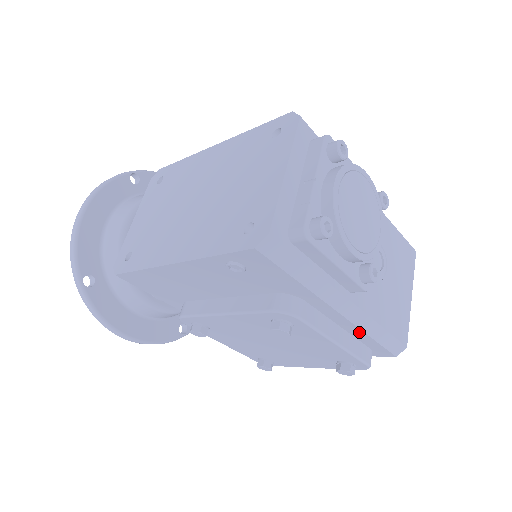
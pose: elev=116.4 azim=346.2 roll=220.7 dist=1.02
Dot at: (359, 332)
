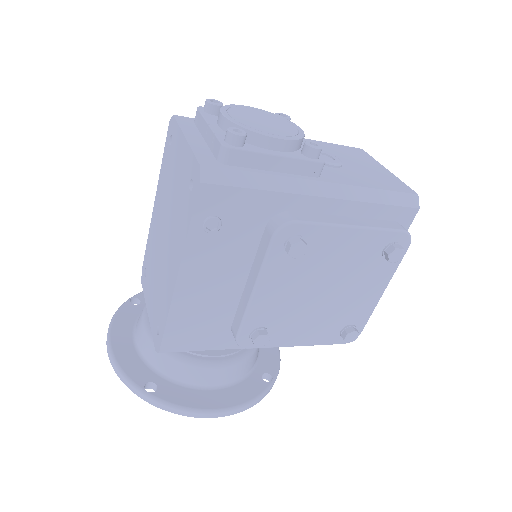
Dot at: (362, 207)
